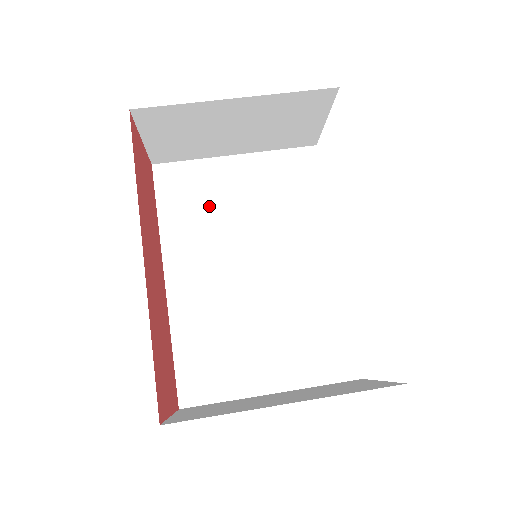
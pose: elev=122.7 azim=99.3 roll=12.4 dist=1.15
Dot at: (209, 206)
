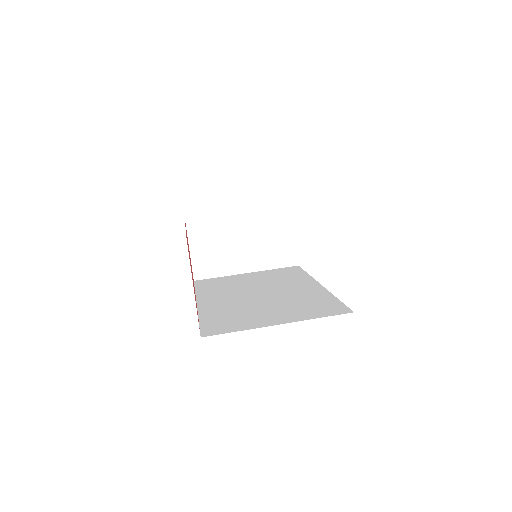
Dot at: (230, 284)
